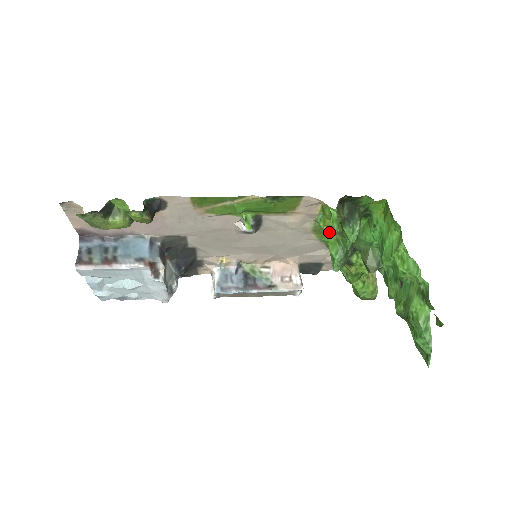
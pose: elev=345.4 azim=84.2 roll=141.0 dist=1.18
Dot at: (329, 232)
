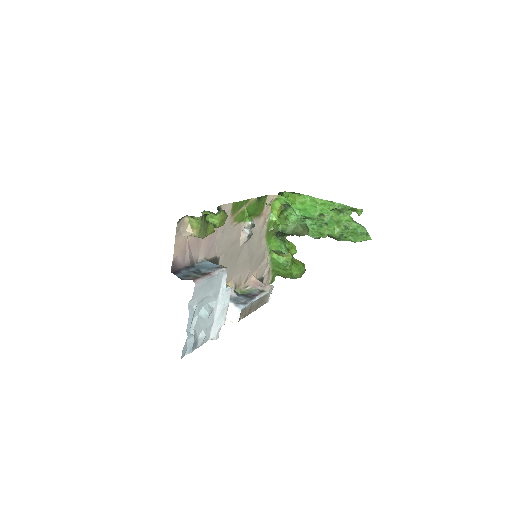
Dot at: (275, 227)
